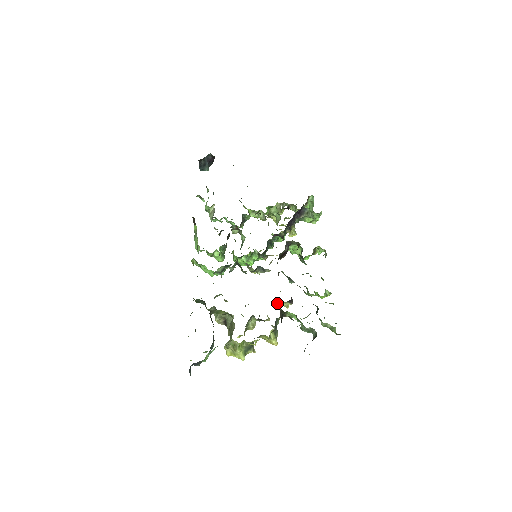
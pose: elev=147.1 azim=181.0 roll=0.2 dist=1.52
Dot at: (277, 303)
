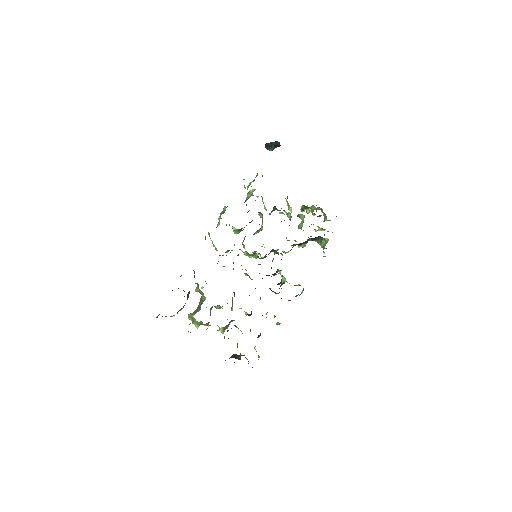
Dot at: (241, 308)
